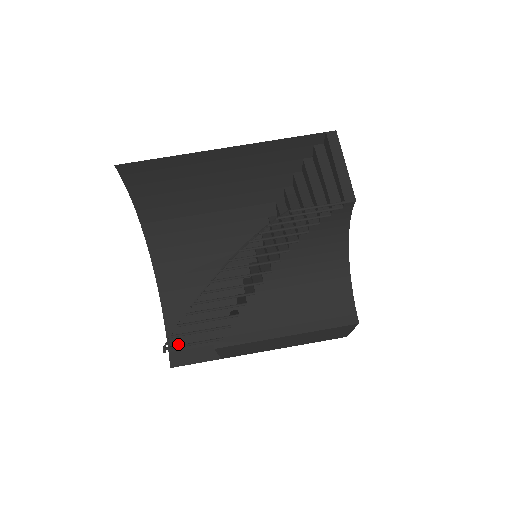
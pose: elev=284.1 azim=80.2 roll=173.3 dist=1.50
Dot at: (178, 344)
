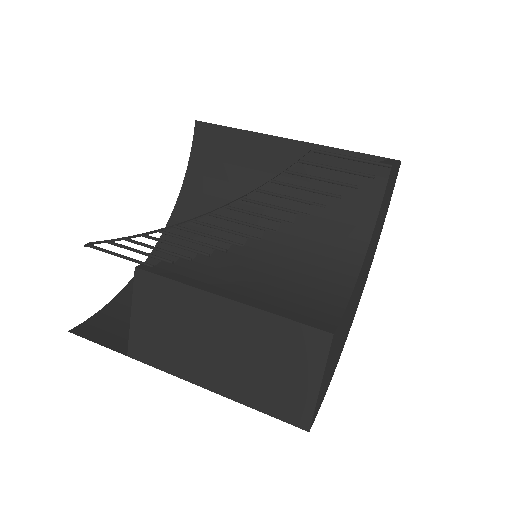
Dot at: (102, 322)
